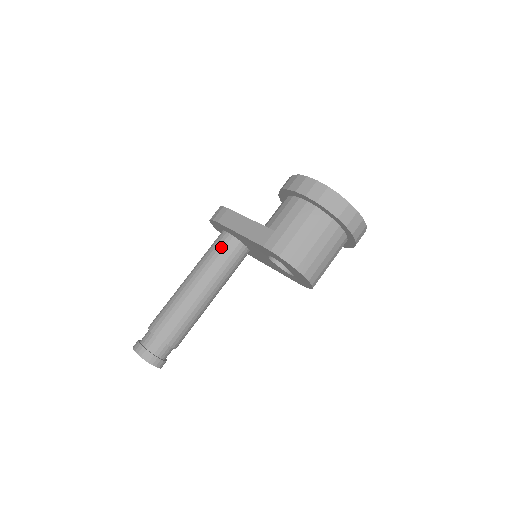
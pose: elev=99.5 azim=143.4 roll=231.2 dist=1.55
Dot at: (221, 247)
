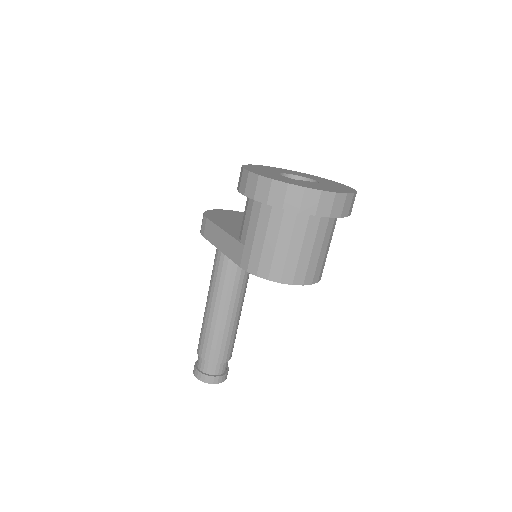
Dot at: (221, 257)
